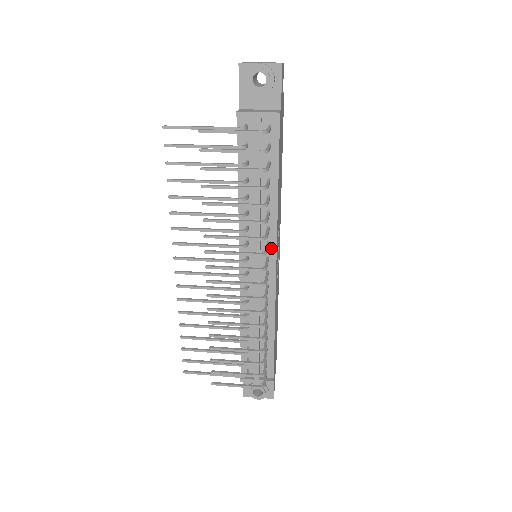
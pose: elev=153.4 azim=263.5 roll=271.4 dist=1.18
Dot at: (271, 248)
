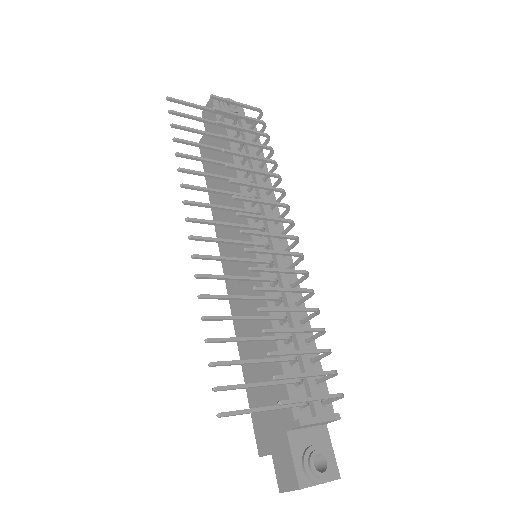
Dot at: (279, 228)
